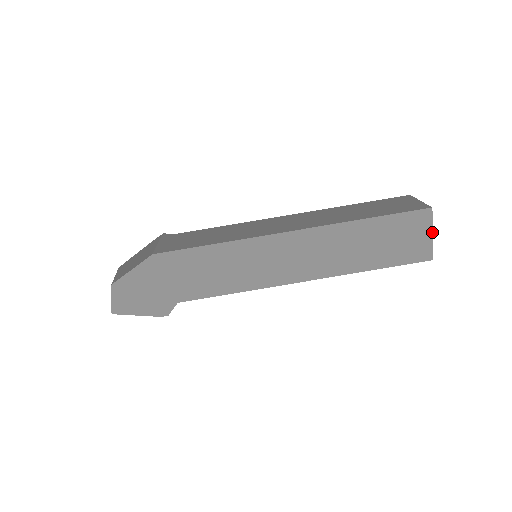
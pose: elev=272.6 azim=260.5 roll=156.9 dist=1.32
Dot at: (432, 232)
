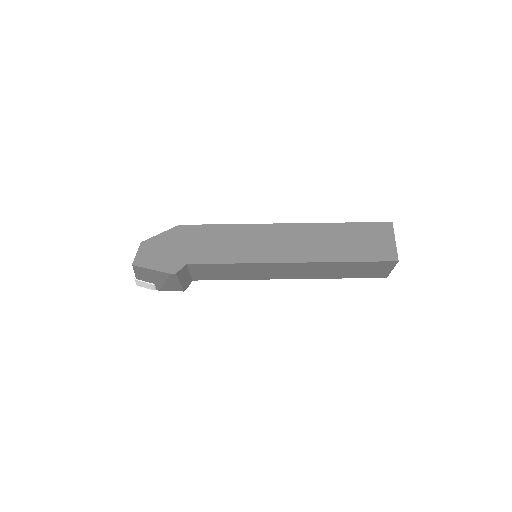
Dot at: occluded
